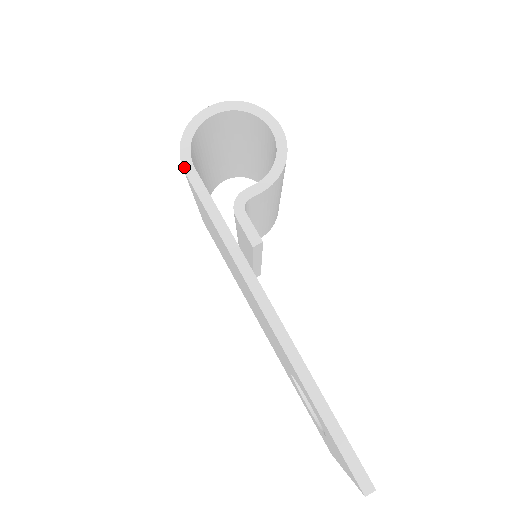
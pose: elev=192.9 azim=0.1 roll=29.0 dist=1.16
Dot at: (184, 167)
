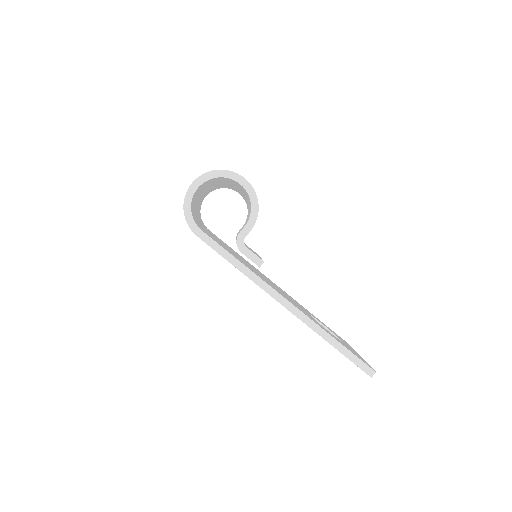
Dot at: (195, 233)
